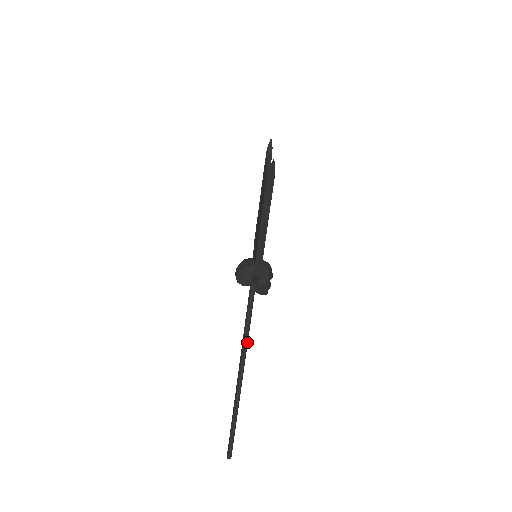
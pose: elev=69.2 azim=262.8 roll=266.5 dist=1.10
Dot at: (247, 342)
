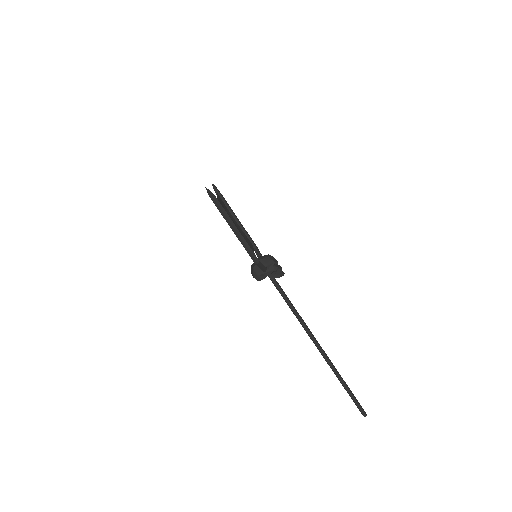
Dot at: (301, 317)
